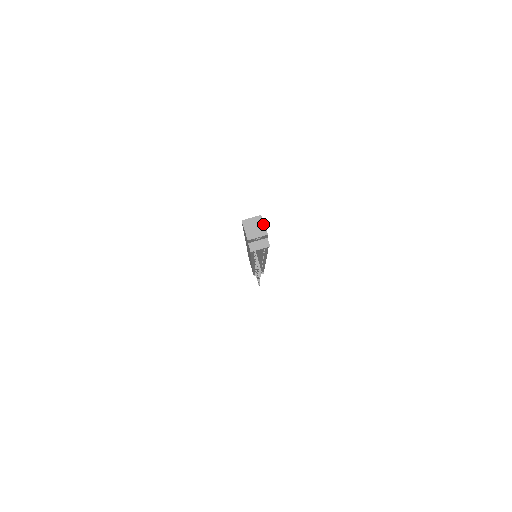
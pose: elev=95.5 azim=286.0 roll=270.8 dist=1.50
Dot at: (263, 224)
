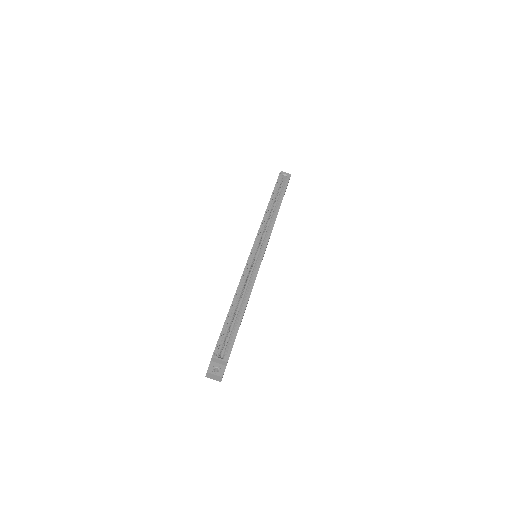
Dot at: (221, 378)
